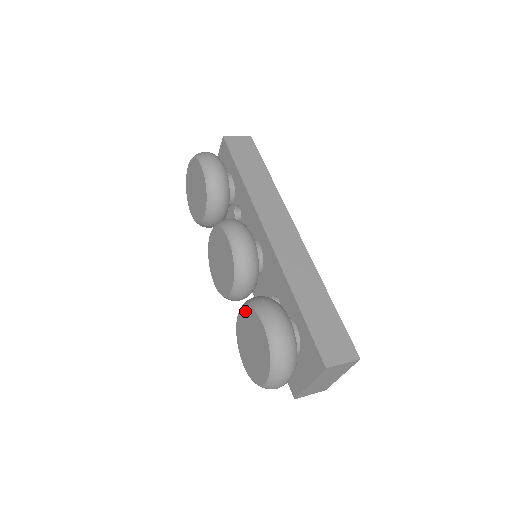
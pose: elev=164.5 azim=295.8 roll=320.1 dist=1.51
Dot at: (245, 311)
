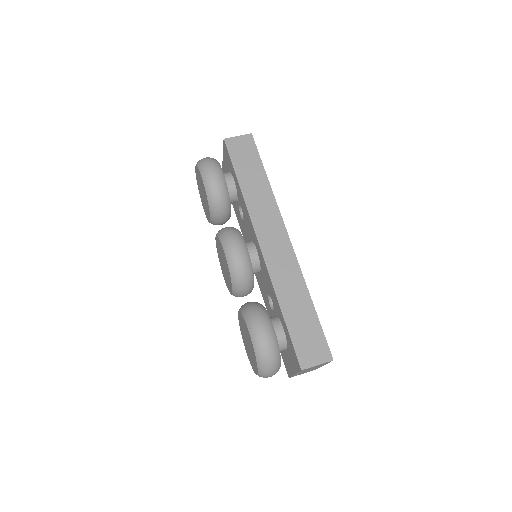
Dot at: (240, 315)
